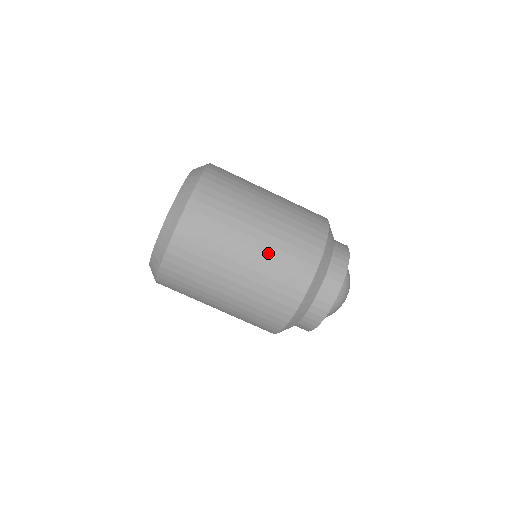
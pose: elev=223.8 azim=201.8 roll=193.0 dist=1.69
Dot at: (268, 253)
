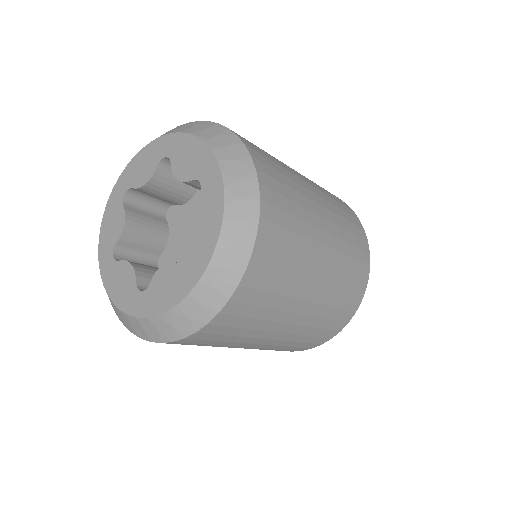
Dot at: (308, 325)
